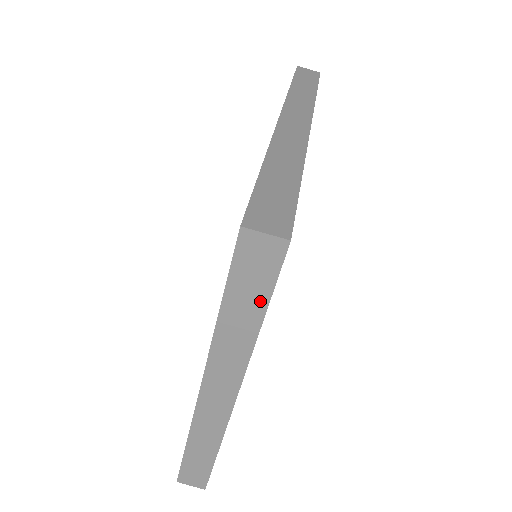
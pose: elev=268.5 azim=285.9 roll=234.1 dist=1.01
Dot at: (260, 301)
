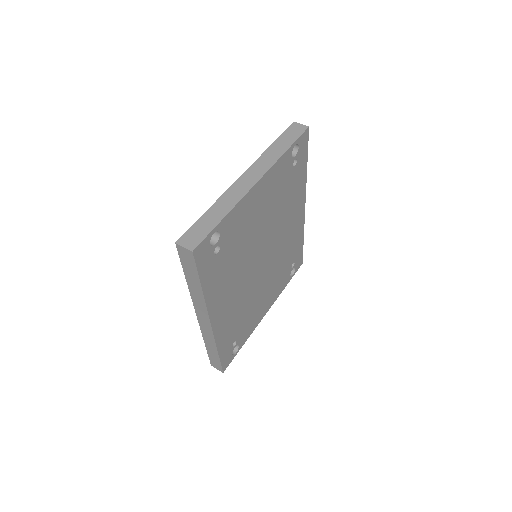
Dot at: (291, 142)
